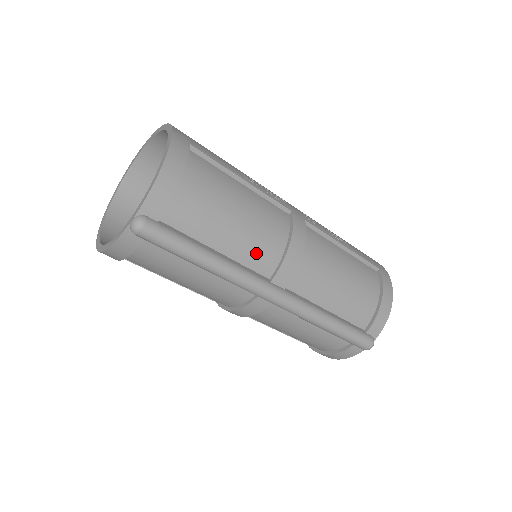
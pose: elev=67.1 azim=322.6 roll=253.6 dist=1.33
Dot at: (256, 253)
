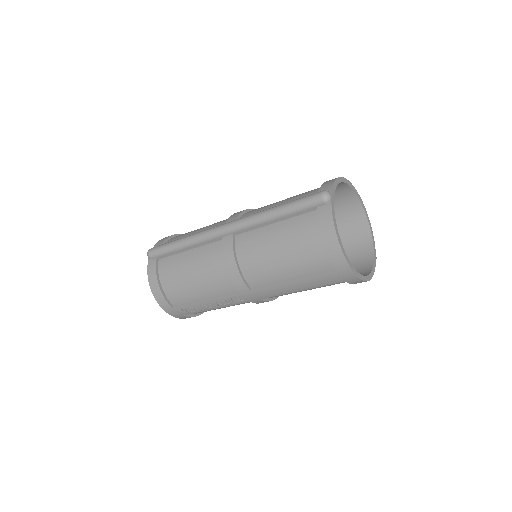
Dot at: occluded
